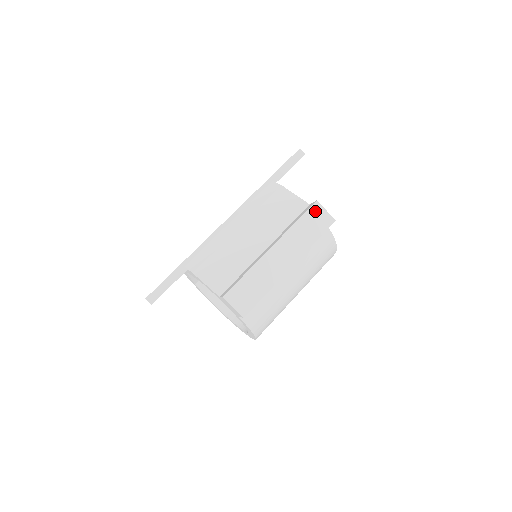
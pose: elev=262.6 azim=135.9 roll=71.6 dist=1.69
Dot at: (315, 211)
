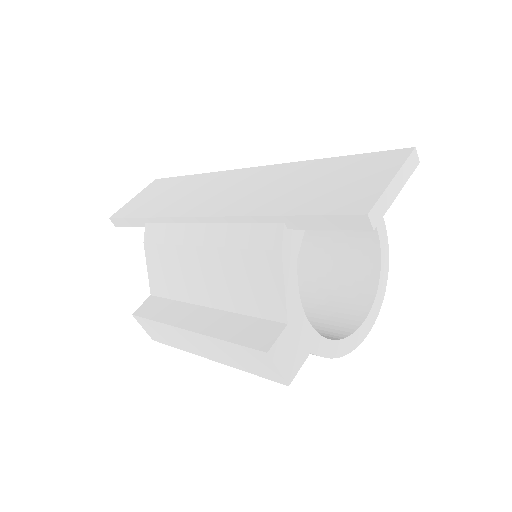
Dot at: (259, 357)
